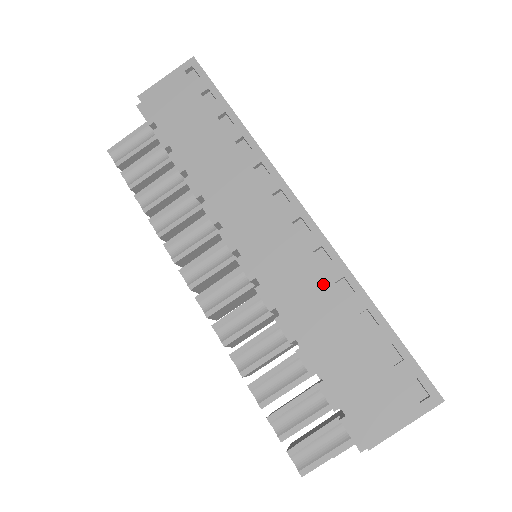
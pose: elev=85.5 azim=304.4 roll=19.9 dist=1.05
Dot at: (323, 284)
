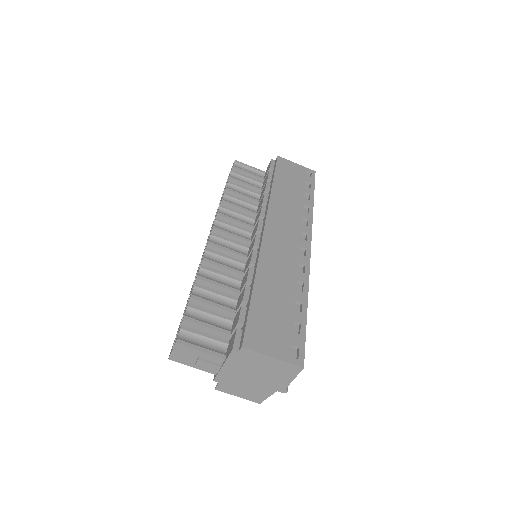
Dot at: (291, 275)
